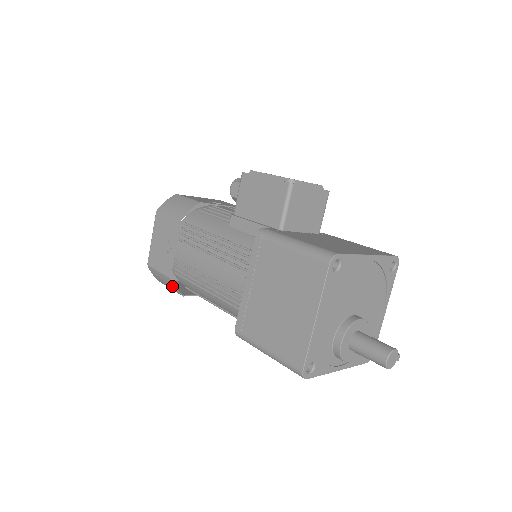
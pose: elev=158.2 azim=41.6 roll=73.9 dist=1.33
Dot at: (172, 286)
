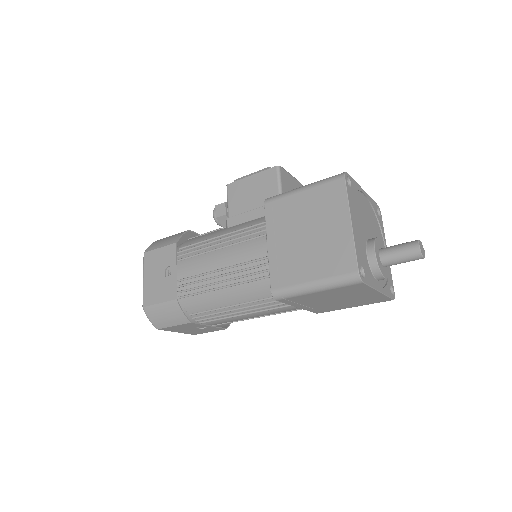
Dot at: (178, 312)
